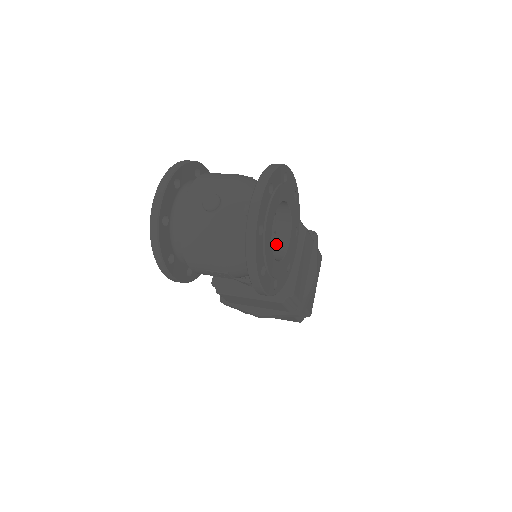
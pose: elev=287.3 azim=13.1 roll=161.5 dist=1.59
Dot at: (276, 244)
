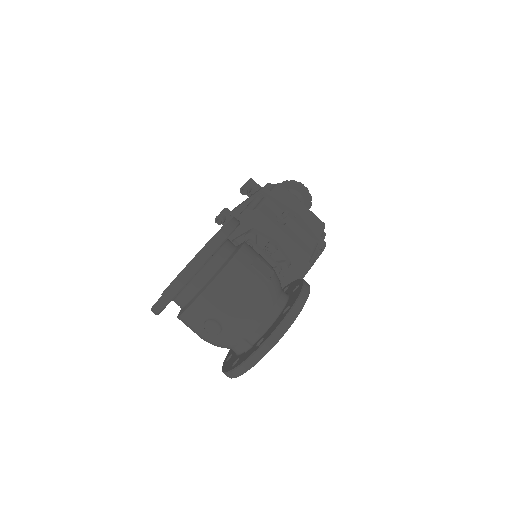
Dot at: occluded
